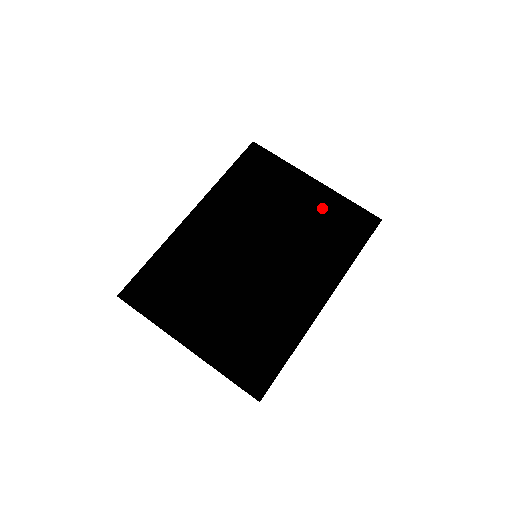
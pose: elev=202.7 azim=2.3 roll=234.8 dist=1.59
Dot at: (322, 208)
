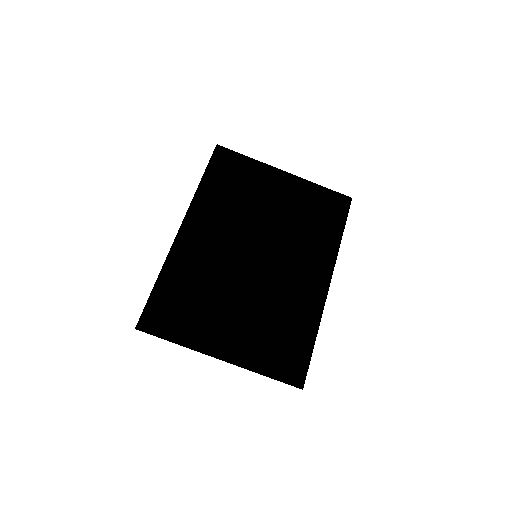
Dot at: (300, 198)
